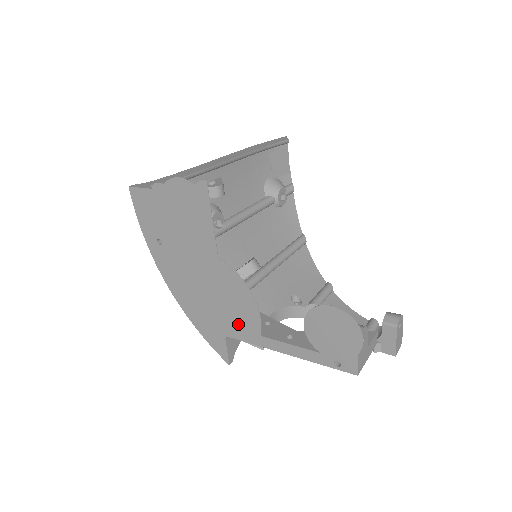
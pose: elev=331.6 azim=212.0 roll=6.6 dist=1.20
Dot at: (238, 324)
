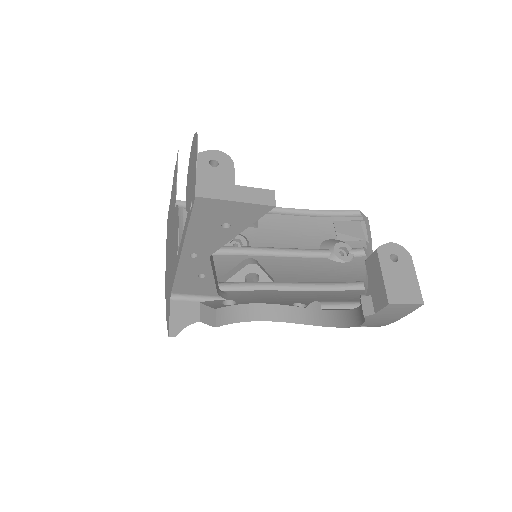
Dot at: (174, 265)
